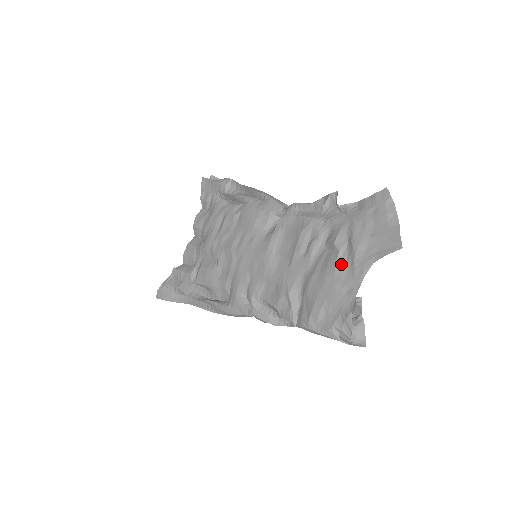
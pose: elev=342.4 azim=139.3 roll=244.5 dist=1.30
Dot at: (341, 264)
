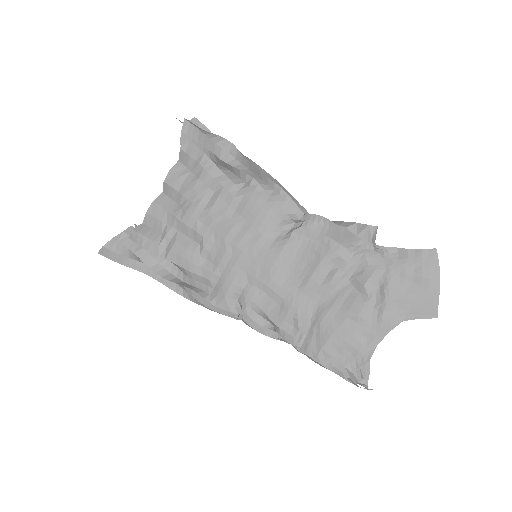
Dot at: (367, 310)
